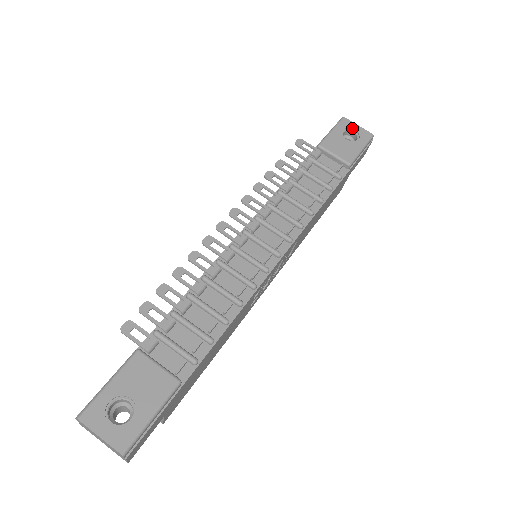
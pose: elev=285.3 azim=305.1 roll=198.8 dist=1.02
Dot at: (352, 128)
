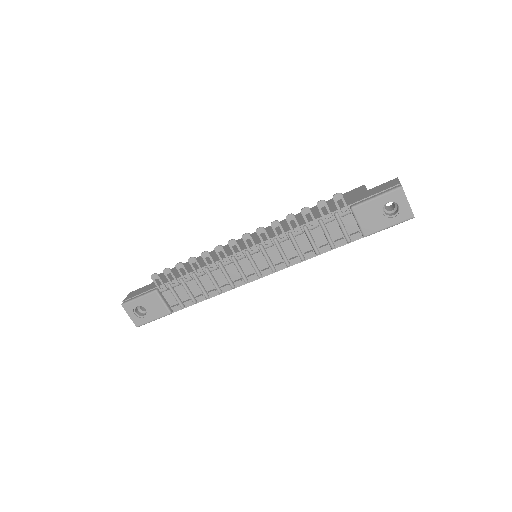
Dot at: (399, 203)
